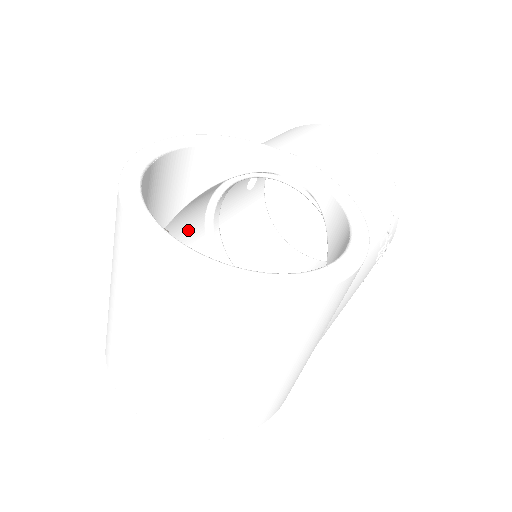
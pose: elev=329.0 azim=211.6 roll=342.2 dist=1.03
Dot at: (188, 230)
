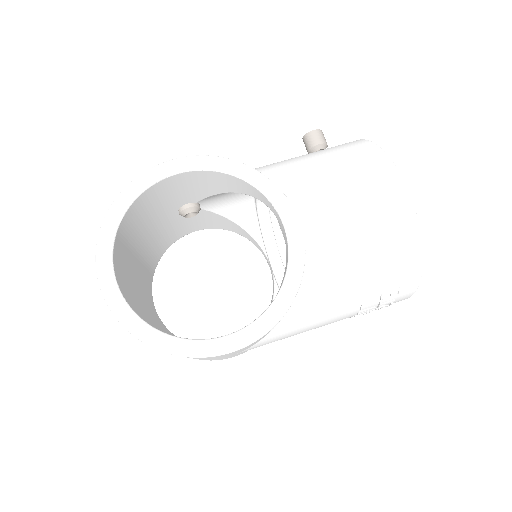
Dot at: (230, 201)
